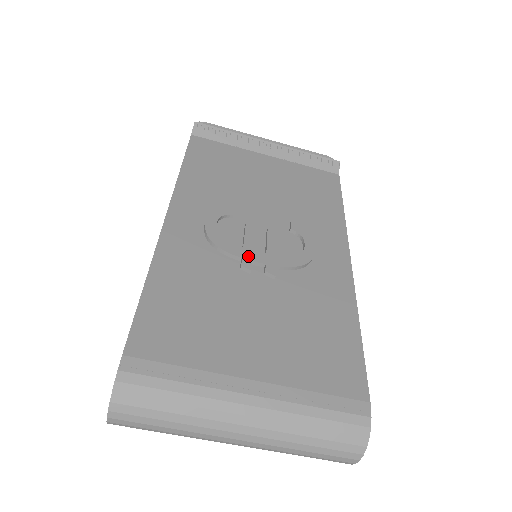
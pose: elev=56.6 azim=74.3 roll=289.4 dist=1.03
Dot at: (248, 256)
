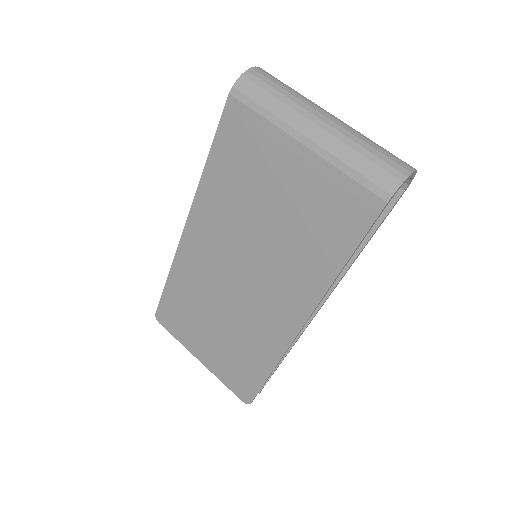
Dot at: occluded
